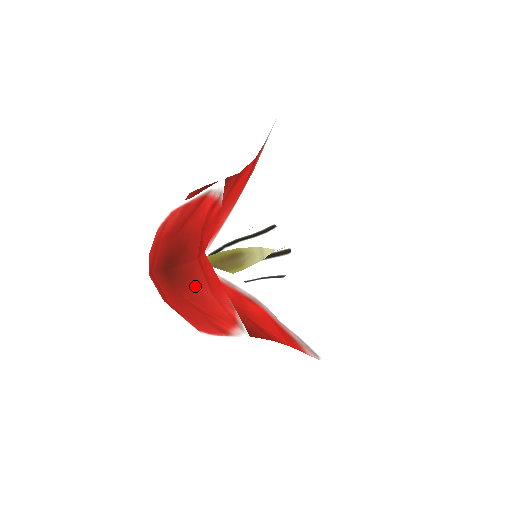
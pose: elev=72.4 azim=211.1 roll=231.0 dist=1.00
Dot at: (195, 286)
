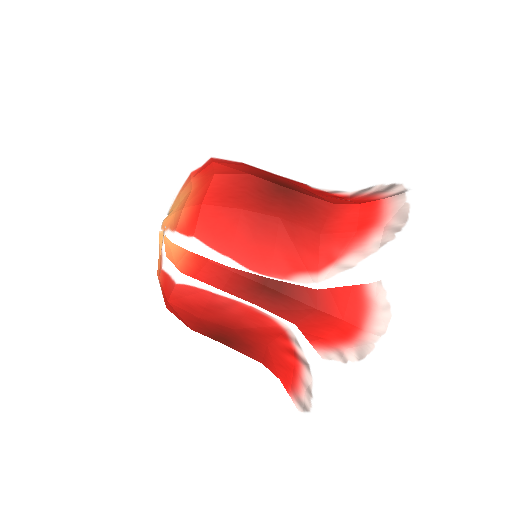
Dot at: (307, 217)
